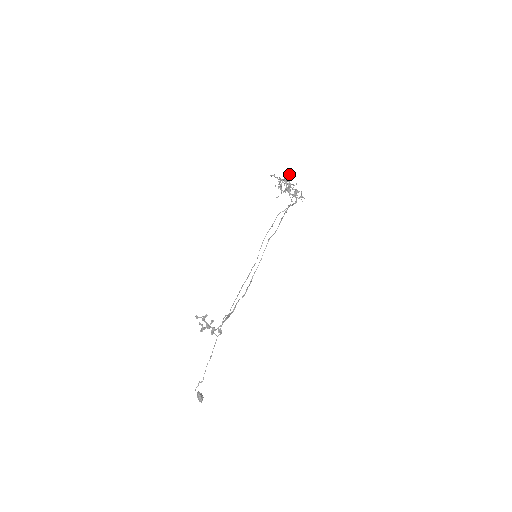
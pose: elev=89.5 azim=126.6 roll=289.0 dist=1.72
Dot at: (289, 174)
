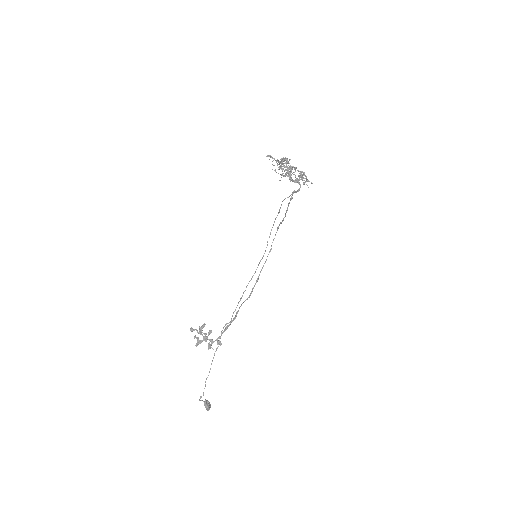
Dot at: occluded
